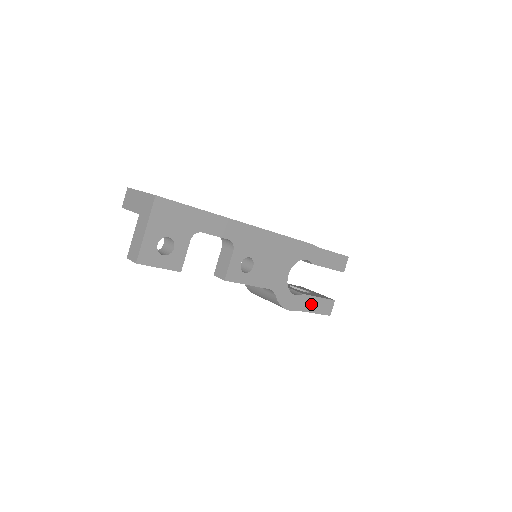
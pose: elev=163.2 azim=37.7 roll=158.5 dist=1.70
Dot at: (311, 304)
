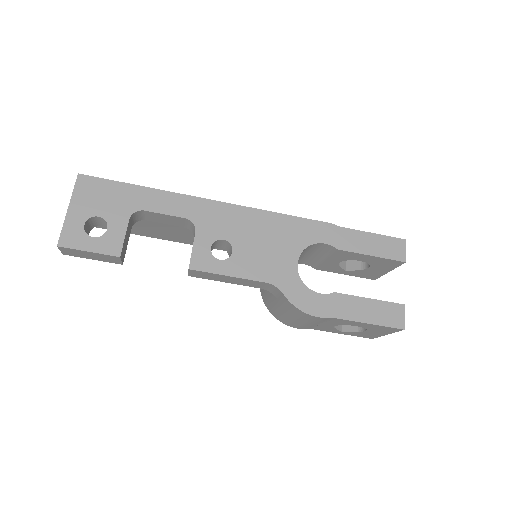
Dot at: (357, 309)
